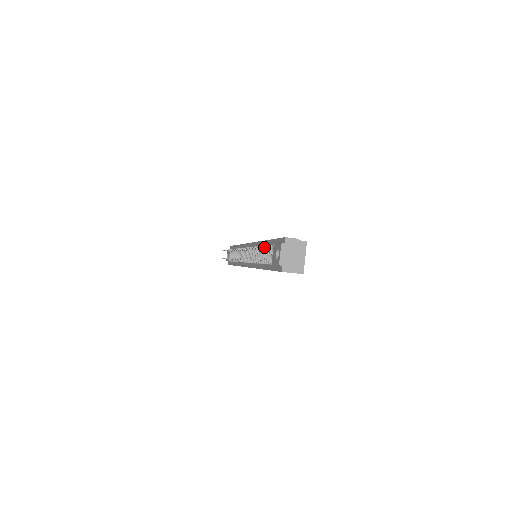
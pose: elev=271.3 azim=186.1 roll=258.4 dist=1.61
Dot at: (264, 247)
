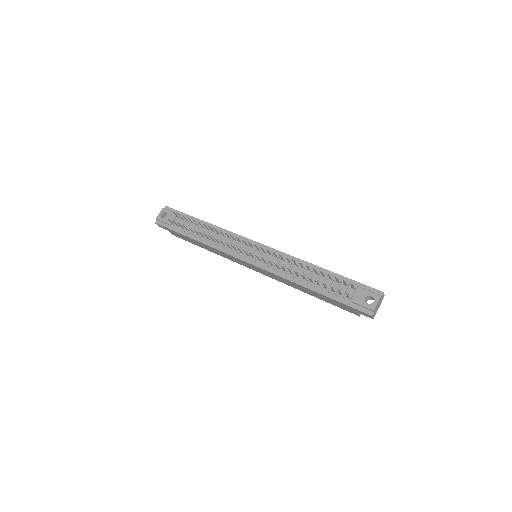
Dot at: (351, 284)
